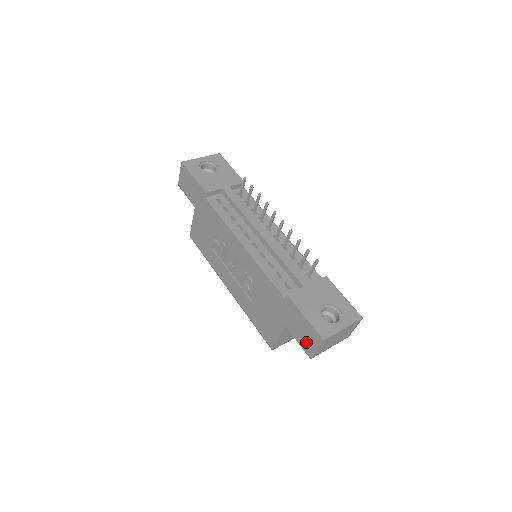
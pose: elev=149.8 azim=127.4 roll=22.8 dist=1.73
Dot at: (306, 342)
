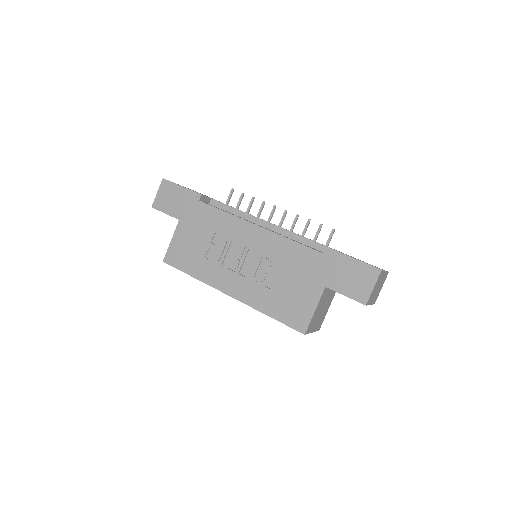
Dot at: (358, 287)
